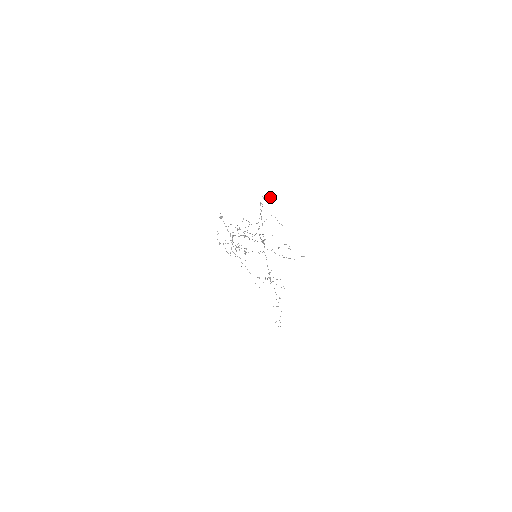
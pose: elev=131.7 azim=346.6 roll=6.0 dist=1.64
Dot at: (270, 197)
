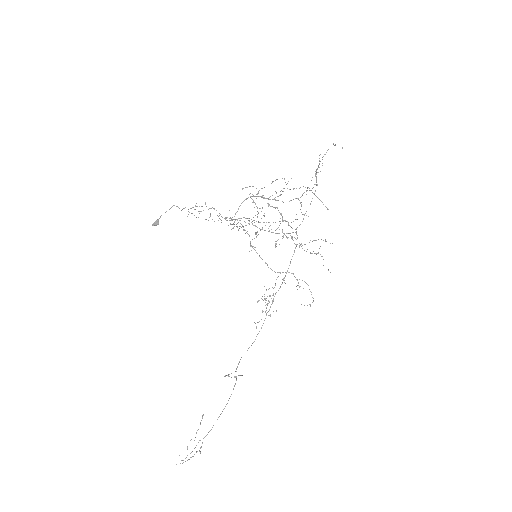
Dot at: (342, 147)
